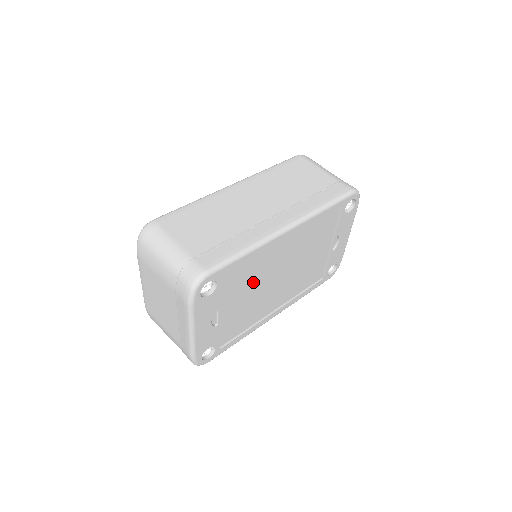
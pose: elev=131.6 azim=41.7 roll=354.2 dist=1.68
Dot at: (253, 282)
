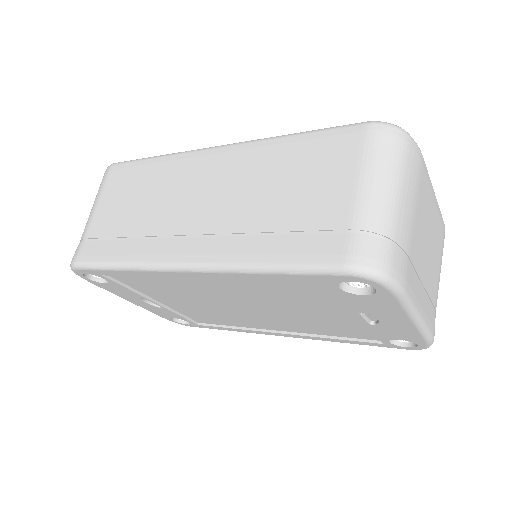
Dot at: (184, 294)
